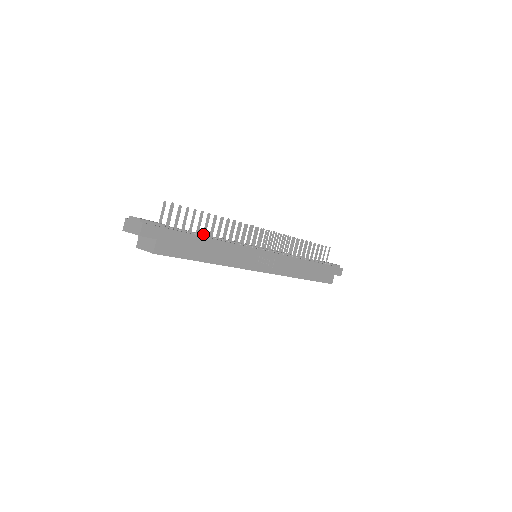
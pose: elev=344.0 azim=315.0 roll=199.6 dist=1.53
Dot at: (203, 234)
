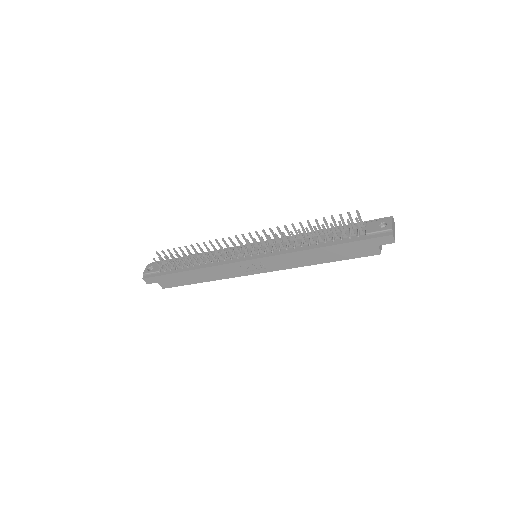
Dot at: (190, 264)
